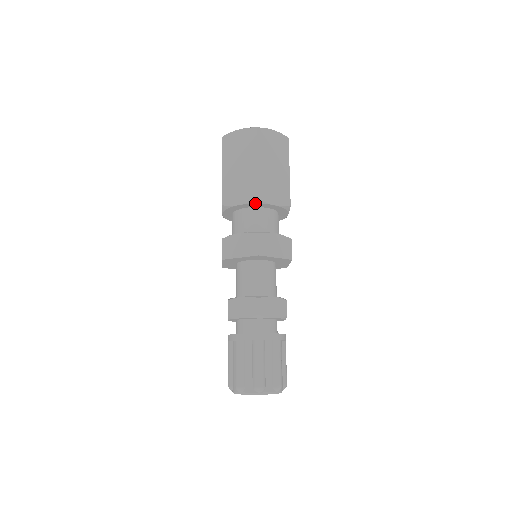
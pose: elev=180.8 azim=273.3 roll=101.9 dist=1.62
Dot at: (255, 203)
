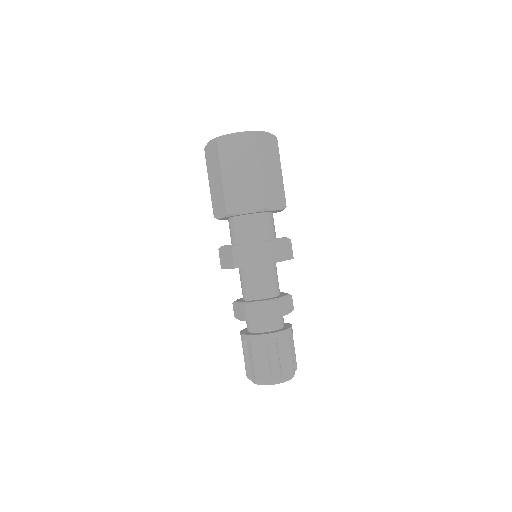
Dot at: (228, 216)
